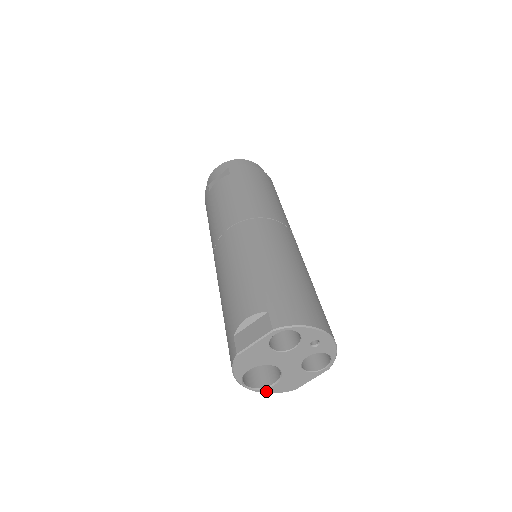
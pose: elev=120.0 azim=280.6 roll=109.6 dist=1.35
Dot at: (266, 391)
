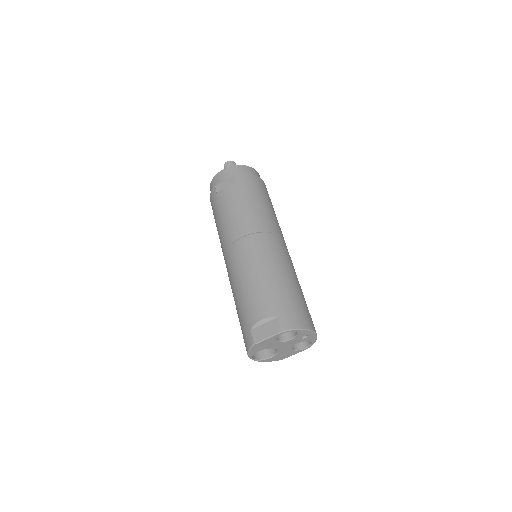
Dot at: (265, 361)
